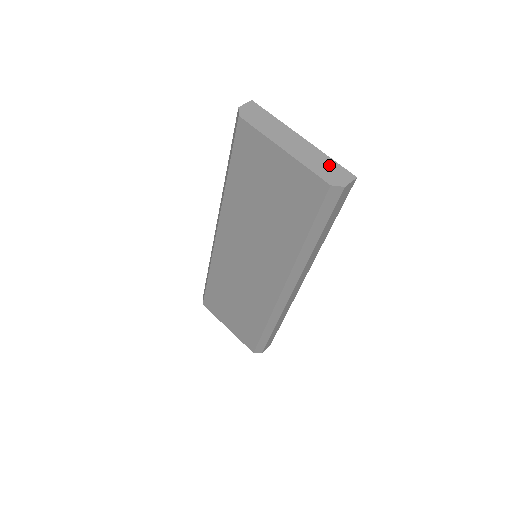
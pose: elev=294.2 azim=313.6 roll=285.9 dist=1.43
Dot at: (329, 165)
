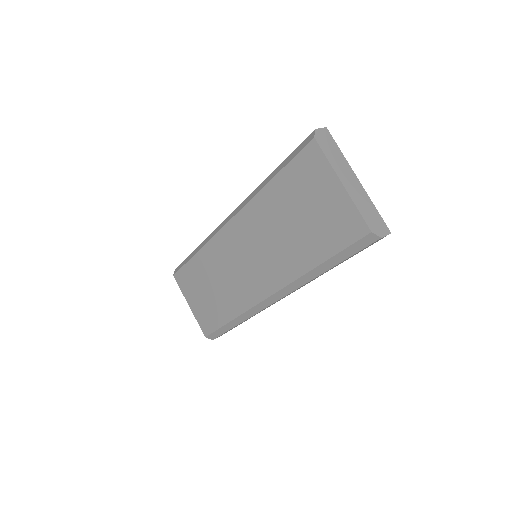
Dot at: (373, 213)
